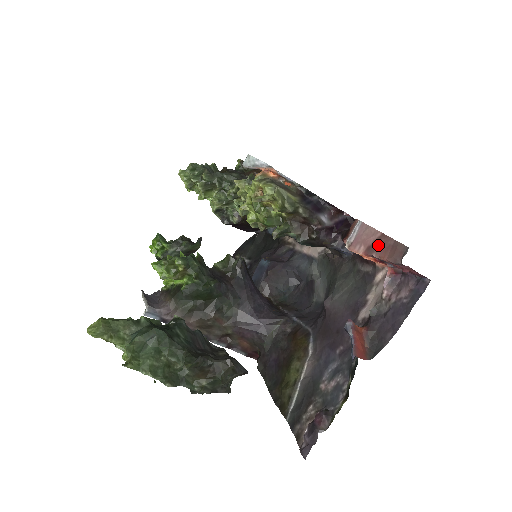
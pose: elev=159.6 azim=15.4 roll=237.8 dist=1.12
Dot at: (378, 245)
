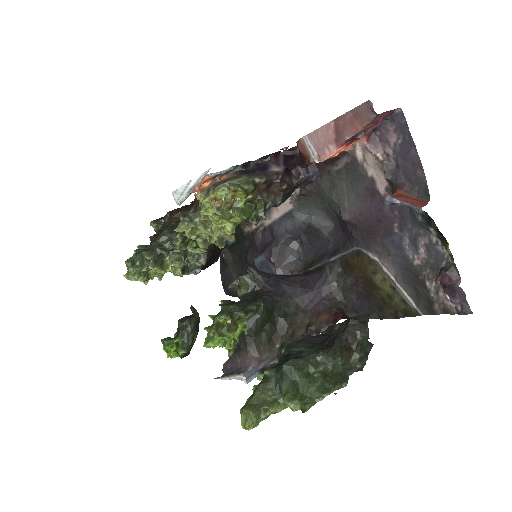
Dot at: (342, 129)
